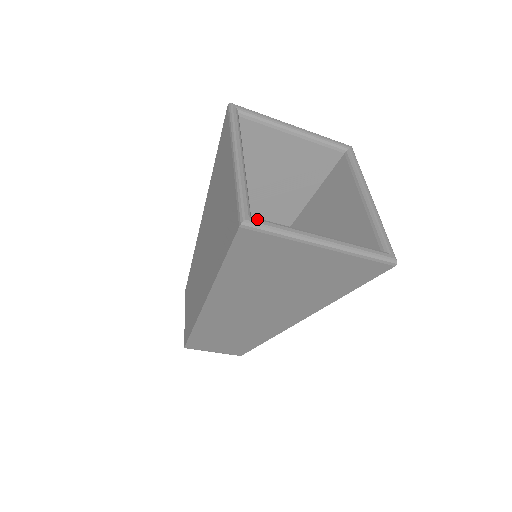
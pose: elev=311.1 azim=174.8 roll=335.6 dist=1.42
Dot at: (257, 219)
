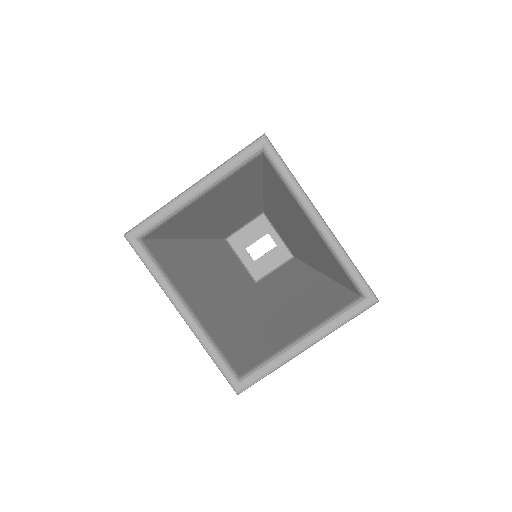
Dot at: (245, 382)
